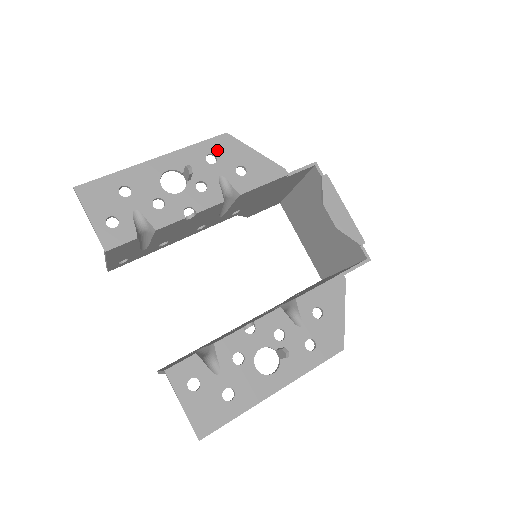
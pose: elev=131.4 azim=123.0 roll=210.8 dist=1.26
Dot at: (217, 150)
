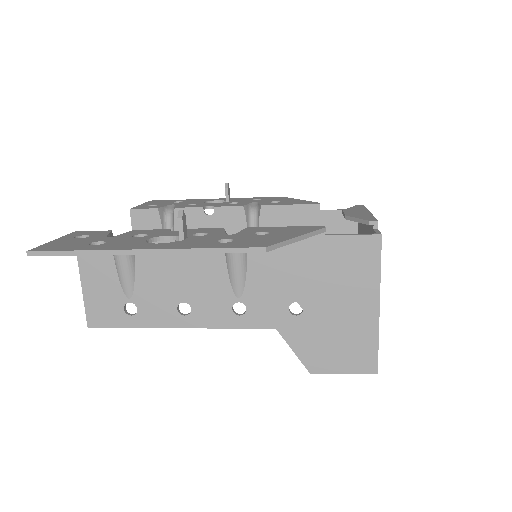
Dot at: (266, 199)
